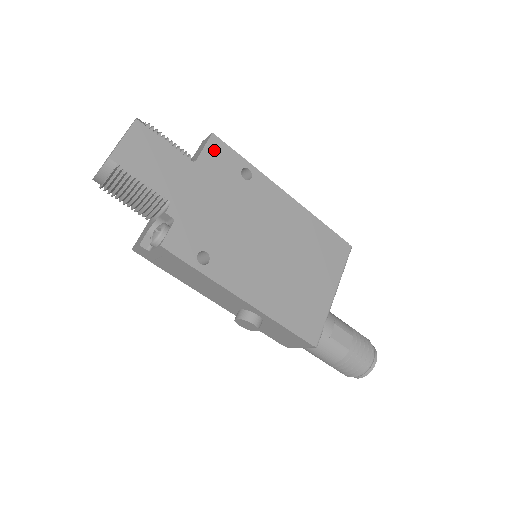
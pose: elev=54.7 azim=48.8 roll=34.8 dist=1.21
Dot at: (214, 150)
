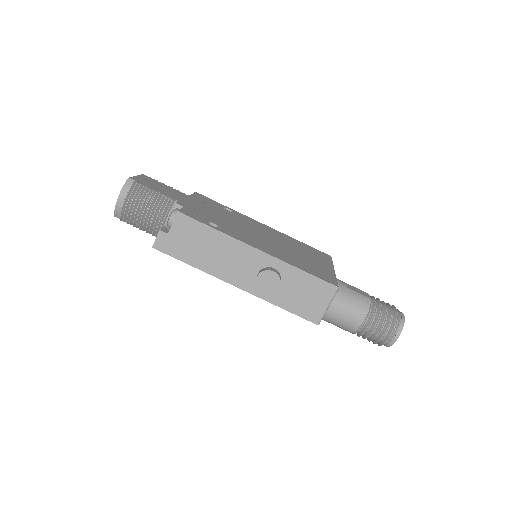
Dot at: (200, 196)
